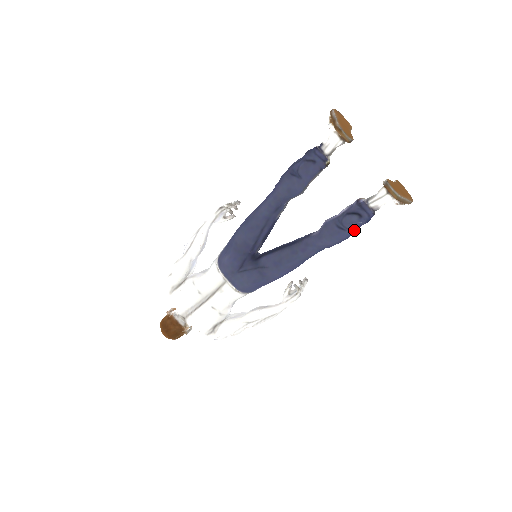
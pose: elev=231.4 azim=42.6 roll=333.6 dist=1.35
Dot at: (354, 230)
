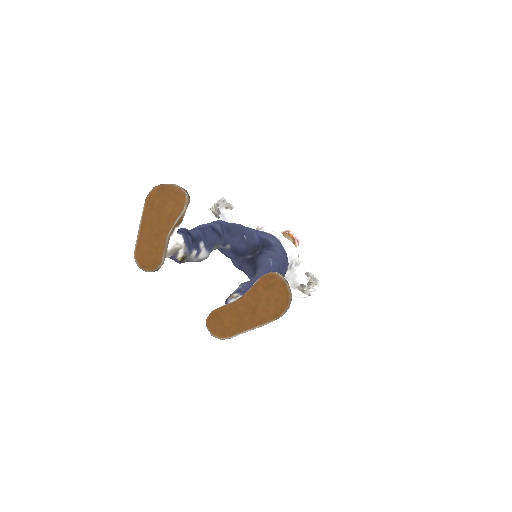
Dot at: occluded
